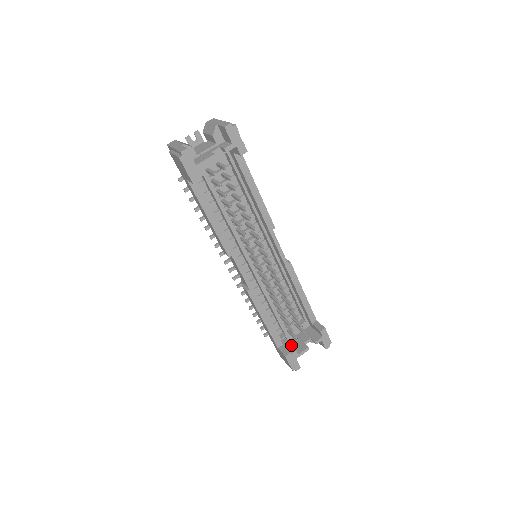
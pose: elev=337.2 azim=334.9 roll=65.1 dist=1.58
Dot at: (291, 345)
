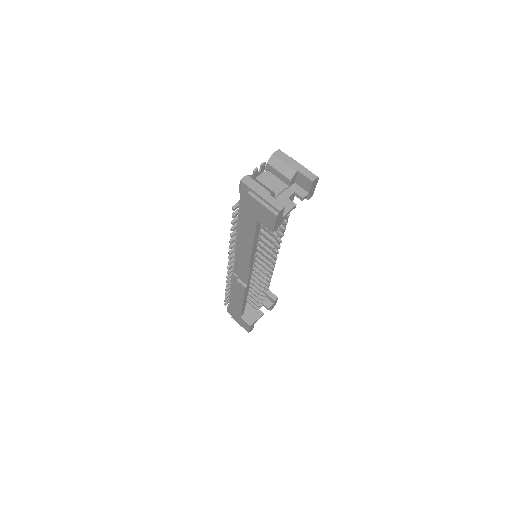
Dot at: (247, 311)
